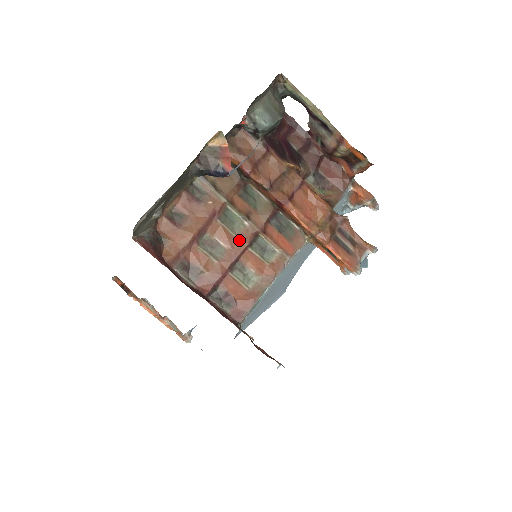
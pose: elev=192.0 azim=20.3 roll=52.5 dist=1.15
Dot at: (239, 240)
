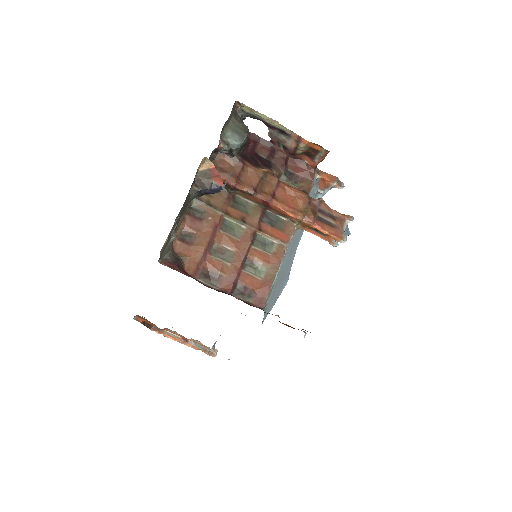
Dot at: (242, 242)
